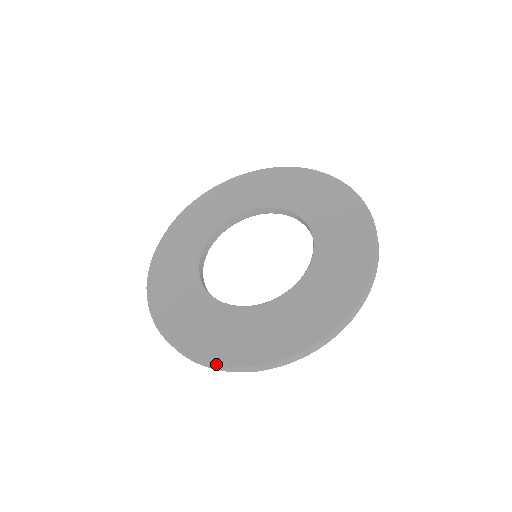
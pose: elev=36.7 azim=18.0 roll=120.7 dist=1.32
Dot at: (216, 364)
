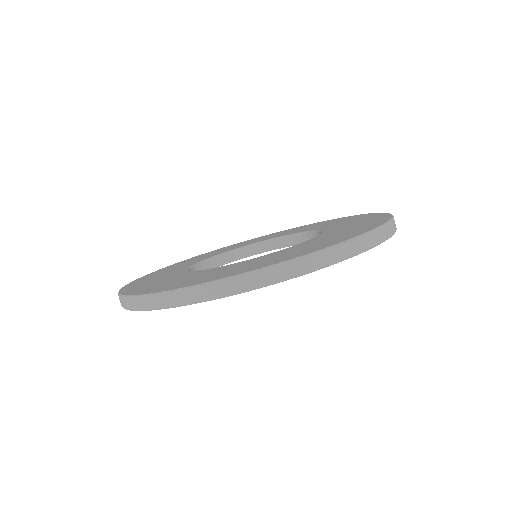
Dot at: (165, 290)
